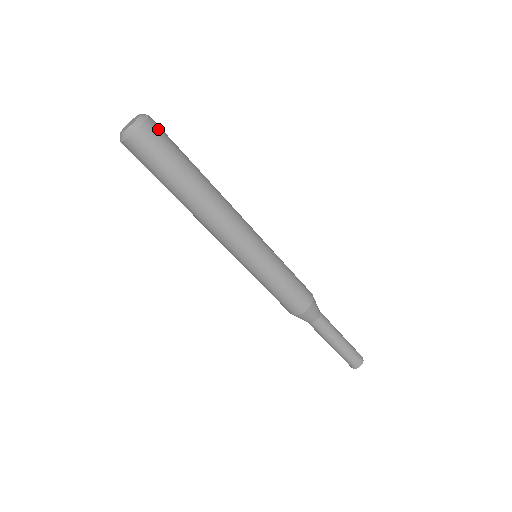
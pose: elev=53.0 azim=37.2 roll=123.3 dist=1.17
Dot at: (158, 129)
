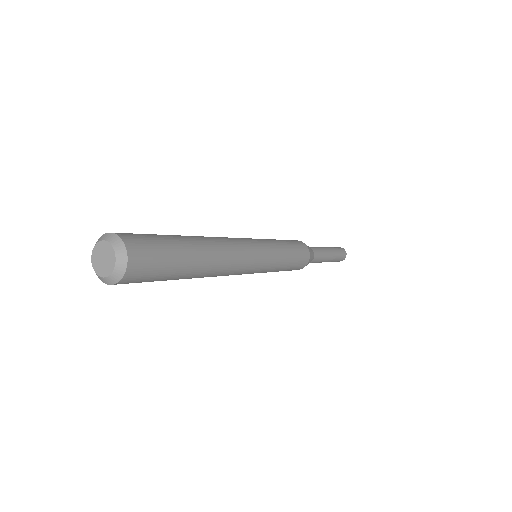
Dot at: (141, 268)
